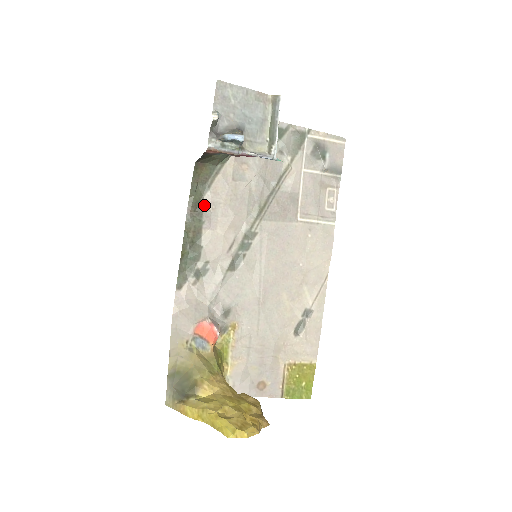
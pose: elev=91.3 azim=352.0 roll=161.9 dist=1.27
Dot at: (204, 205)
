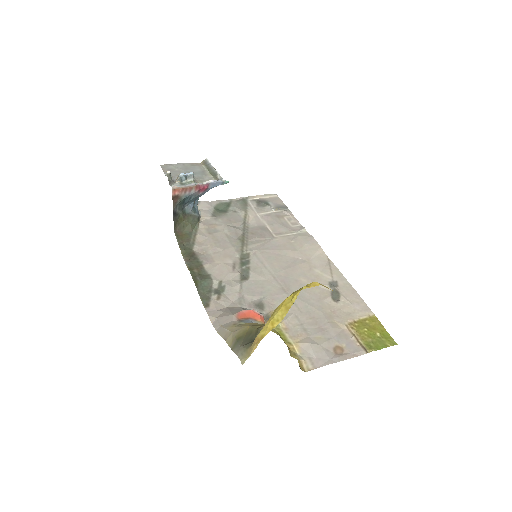
Dot at: (196, 253)
